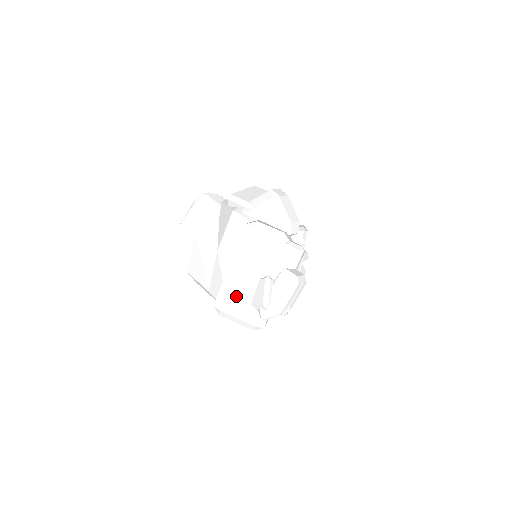
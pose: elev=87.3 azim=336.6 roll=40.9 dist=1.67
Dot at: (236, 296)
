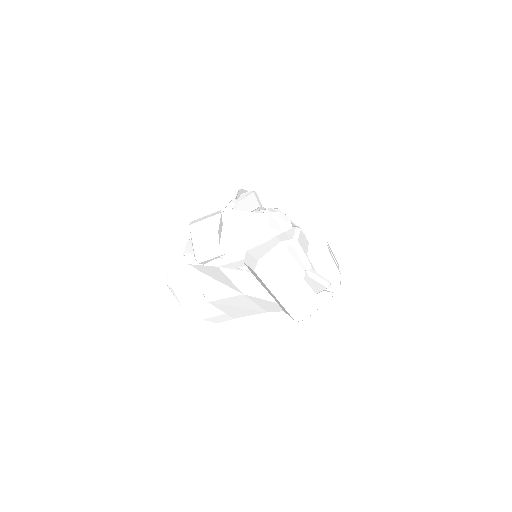
Dot at: (303, 303)
